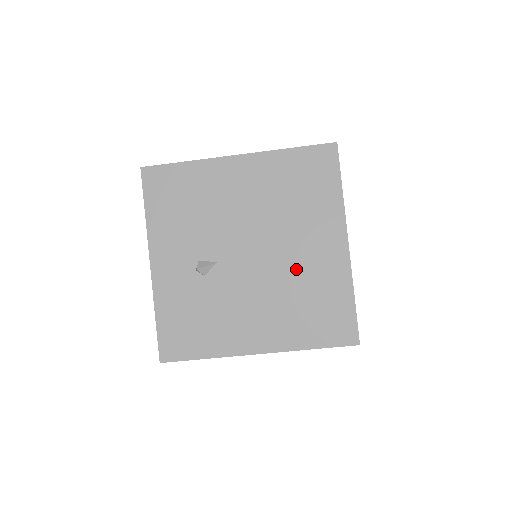
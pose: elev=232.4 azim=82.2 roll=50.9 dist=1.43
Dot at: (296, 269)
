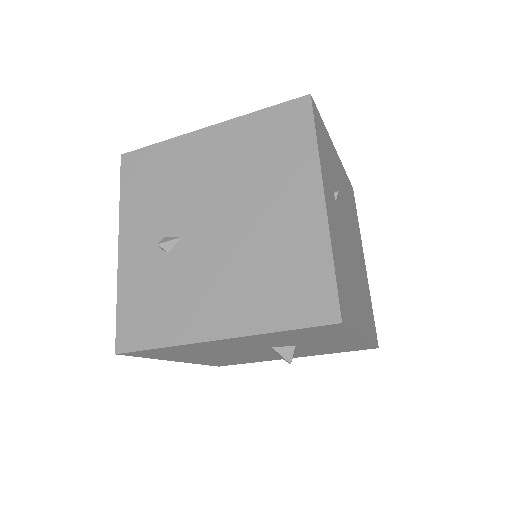
Dot at: (264, 235)
